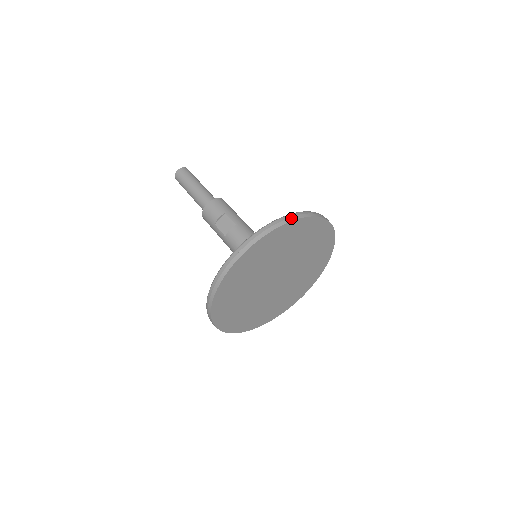
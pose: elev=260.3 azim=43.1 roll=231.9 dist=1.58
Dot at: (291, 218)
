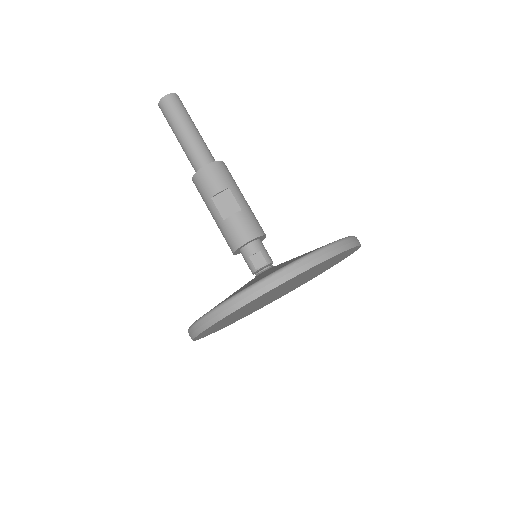
Dot at: (340, 248)
